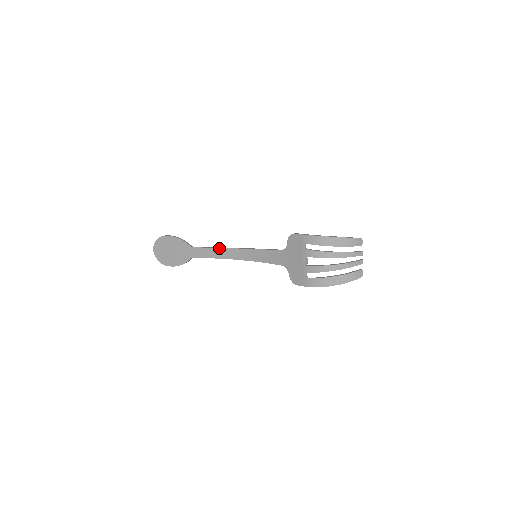
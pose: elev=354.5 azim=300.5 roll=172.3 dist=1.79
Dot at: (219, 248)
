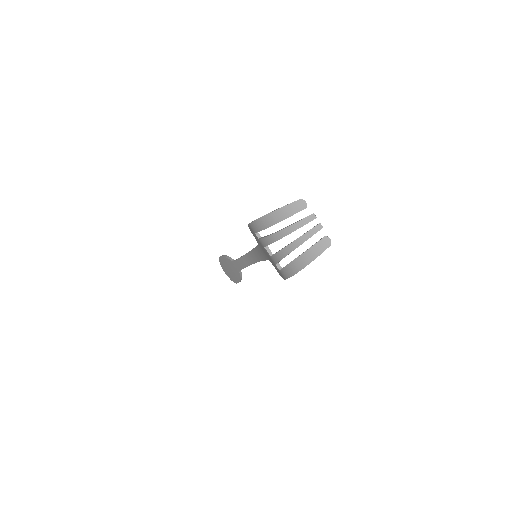
Dot at: (242, 256)
